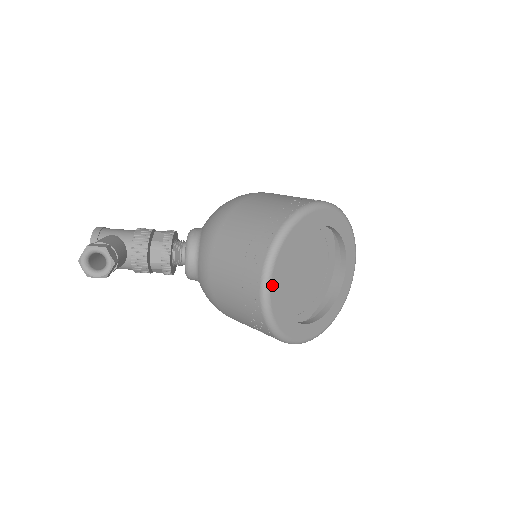
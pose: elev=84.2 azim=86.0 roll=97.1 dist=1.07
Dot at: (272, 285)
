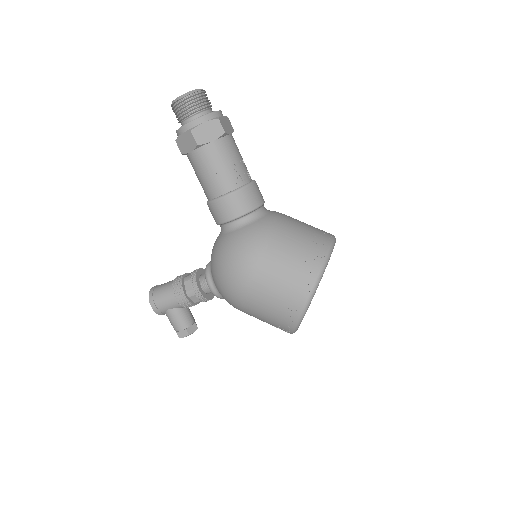
Dot at: occluded
